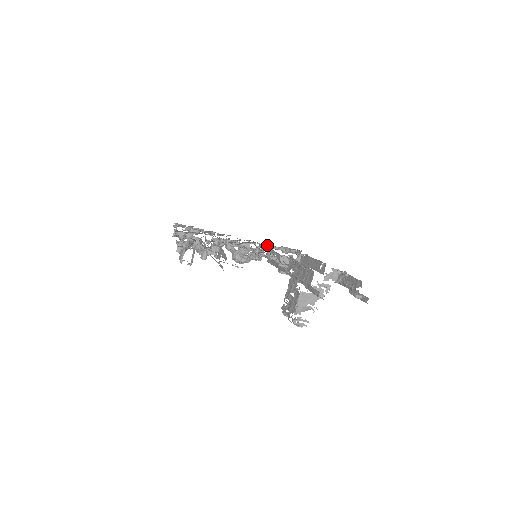
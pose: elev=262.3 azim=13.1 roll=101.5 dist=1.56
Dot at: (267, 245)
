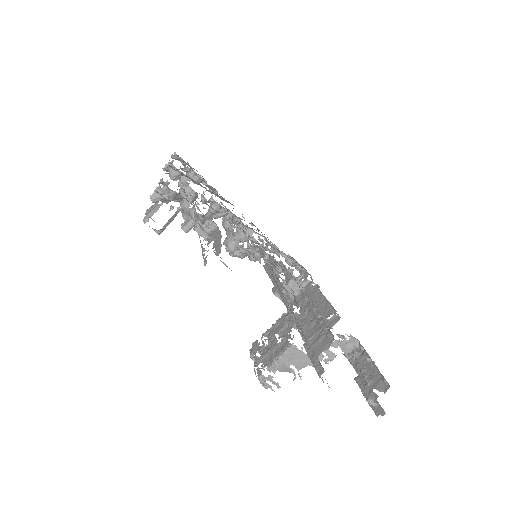
Dot at: (274, 245)
